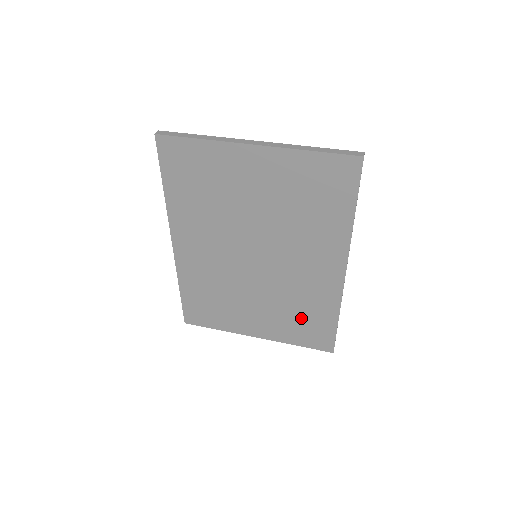
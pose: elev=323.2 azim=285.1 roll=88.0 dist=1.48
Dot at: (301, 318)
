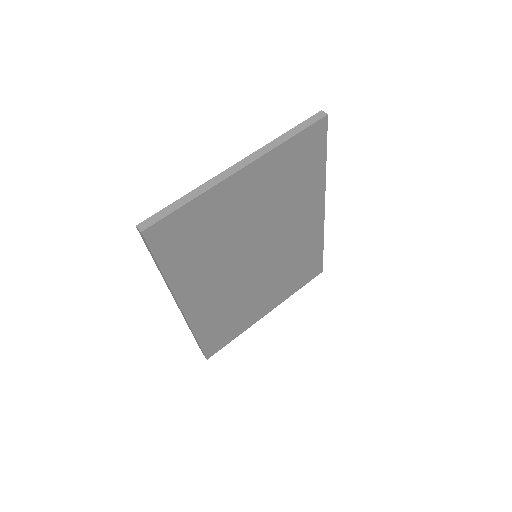
Dot at: (298, 269)
